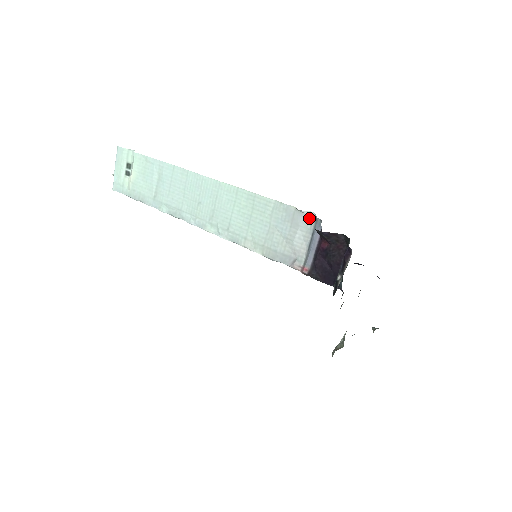
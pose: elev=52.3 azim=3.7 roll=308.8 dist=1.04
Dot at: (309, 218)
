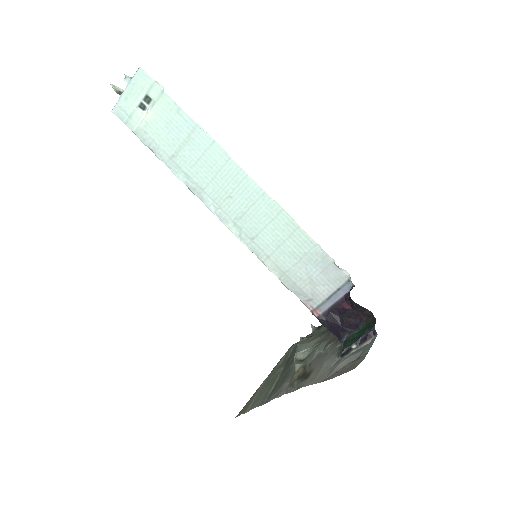
Dot at: (342, 275)
